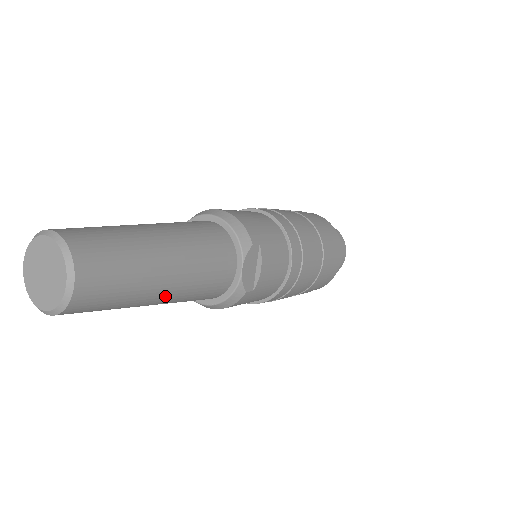
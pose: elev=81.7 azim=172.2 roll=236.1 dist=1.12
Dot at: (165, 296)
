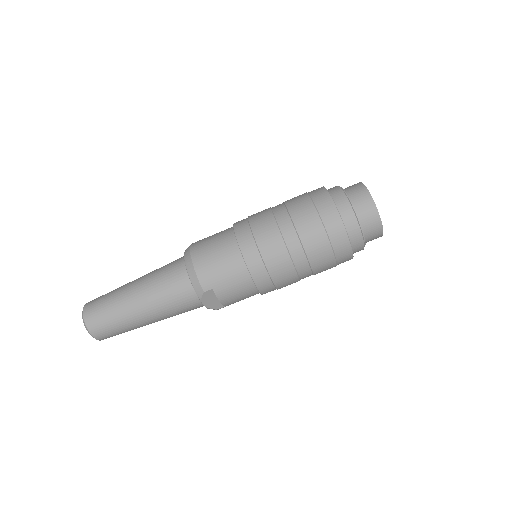
Dot at: occluded
